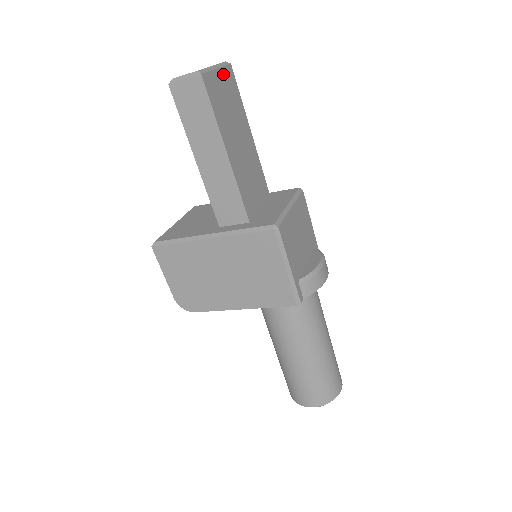
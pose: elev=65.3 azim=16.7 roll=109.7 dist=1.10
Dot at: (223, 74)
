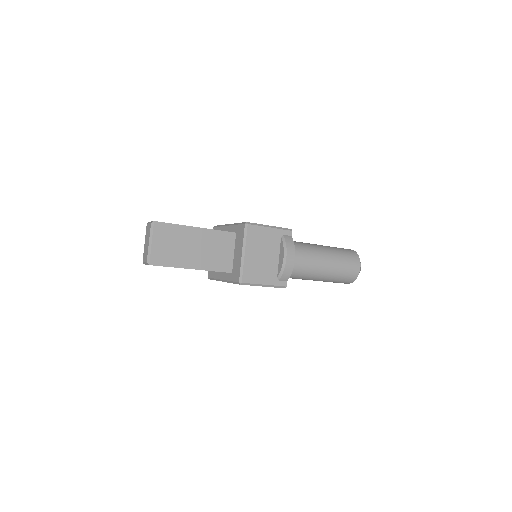
Dot at: (156, 237)
